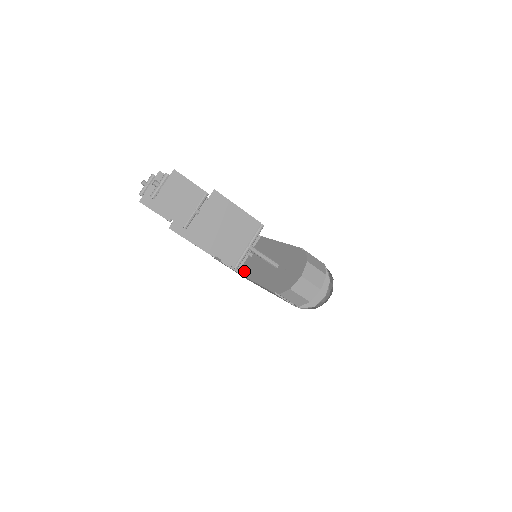
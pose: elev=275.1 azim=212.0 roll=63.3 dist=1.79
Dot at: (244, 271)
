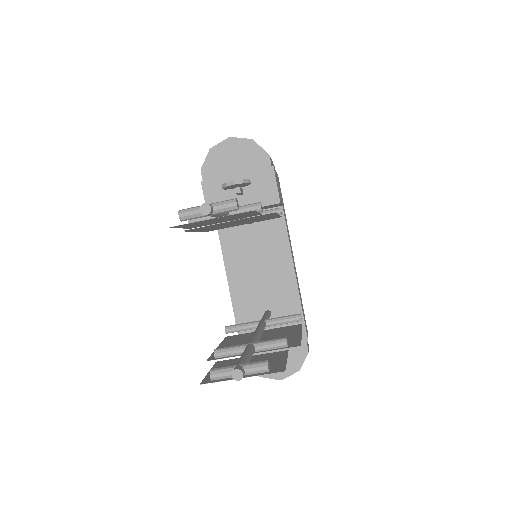
Dot at: (226, 236)
